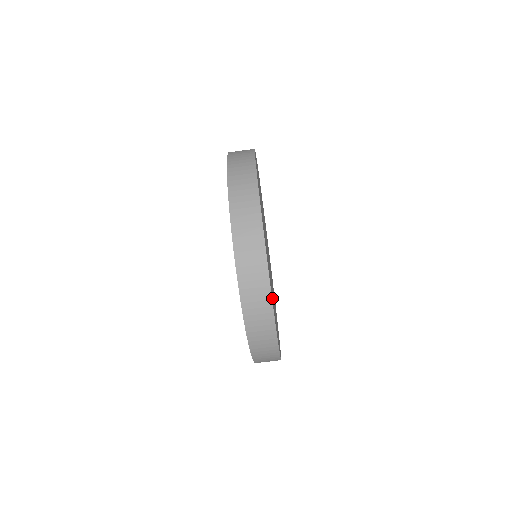
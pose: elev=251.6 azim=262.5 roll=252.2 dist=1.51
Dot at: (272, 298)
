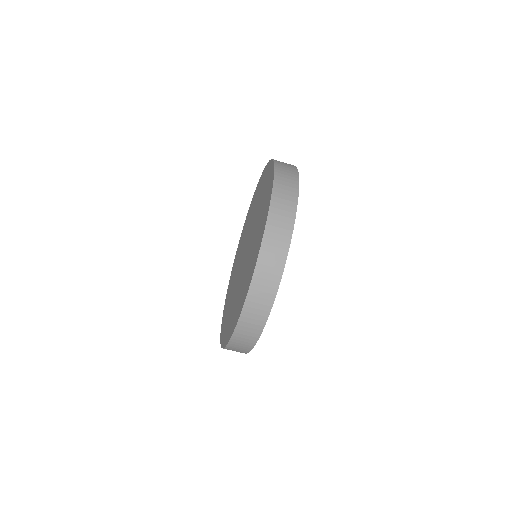
Dot at: occluded
